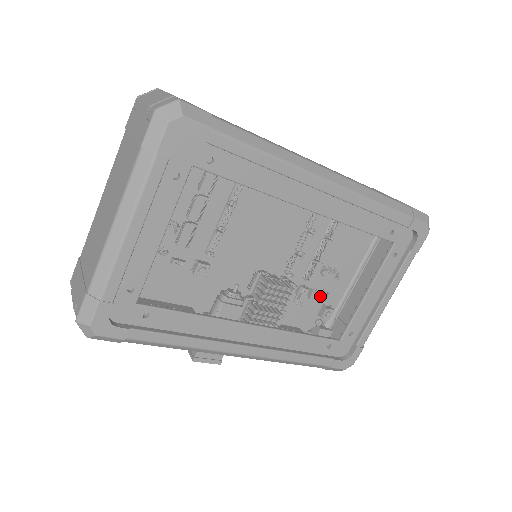
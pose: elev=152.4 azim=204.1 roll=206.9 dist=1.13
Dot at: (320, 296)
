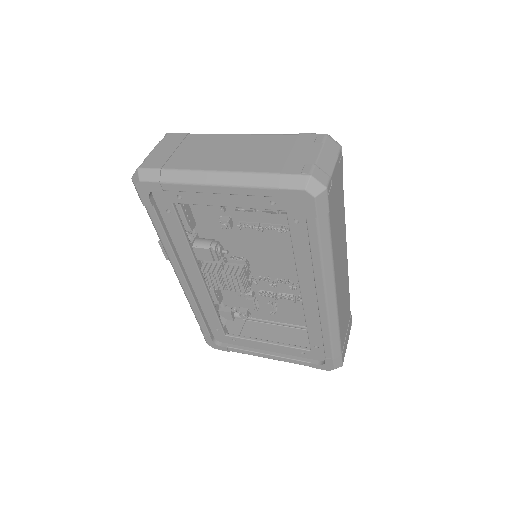
Dot at: (253, 306)
